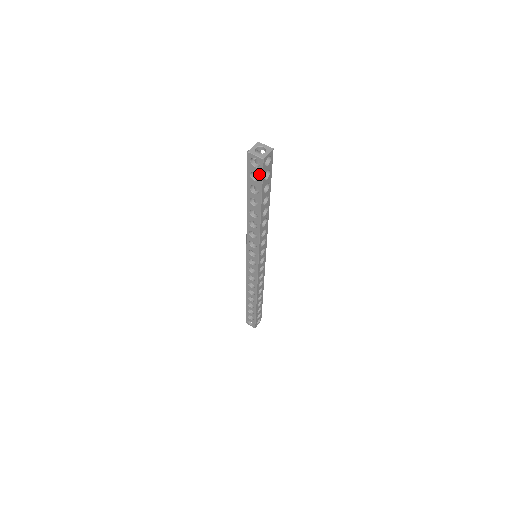
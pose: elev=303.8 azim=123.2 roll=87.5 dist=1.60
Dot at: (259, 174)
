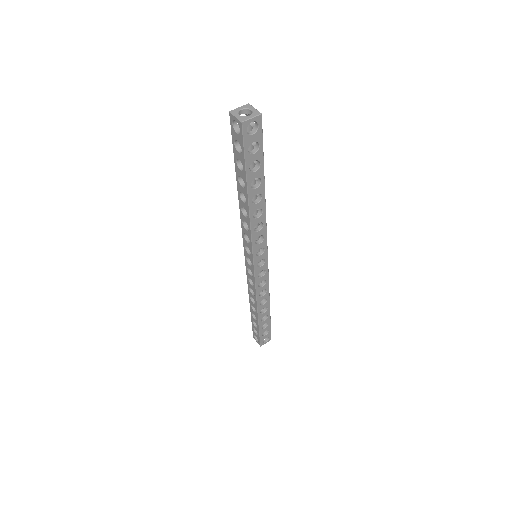
Dot at: (241, 143)
